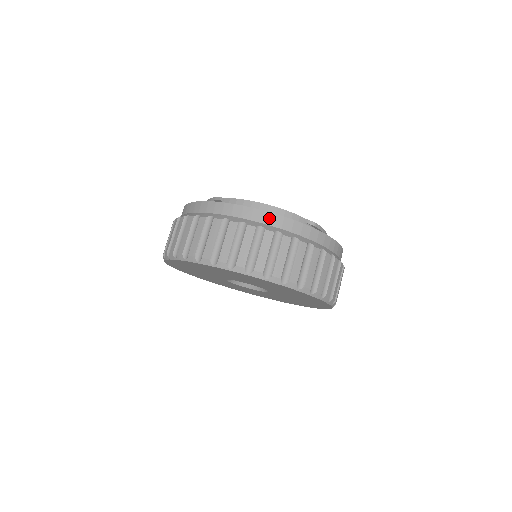
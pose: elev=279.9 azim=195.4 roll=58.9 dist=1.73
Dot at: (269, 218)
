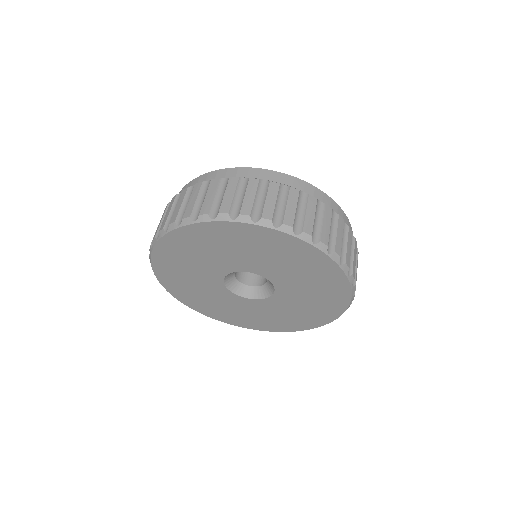
Dot at: (204, 178)
